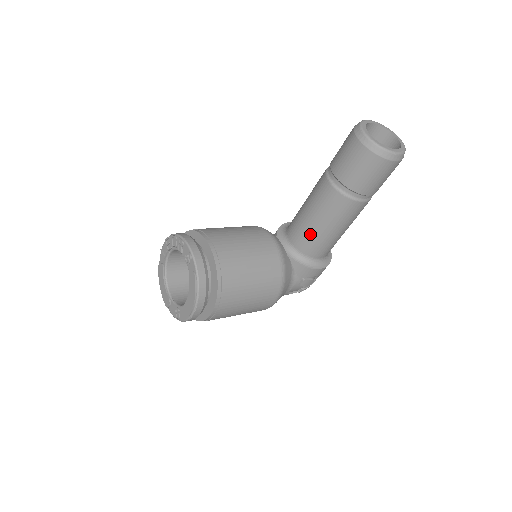
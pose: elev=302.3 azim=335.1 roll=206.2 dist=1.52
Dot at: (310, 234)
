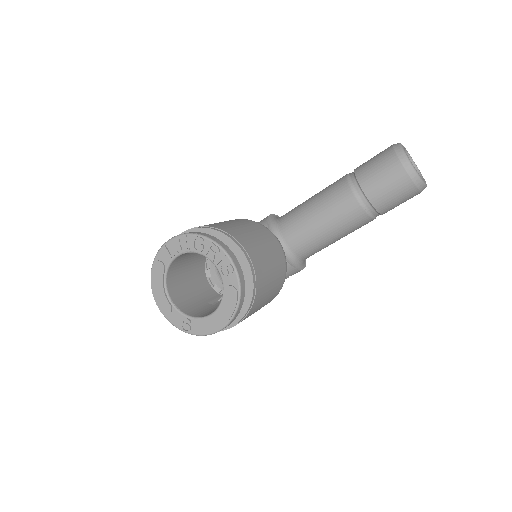
Dot at: (313, 239)
